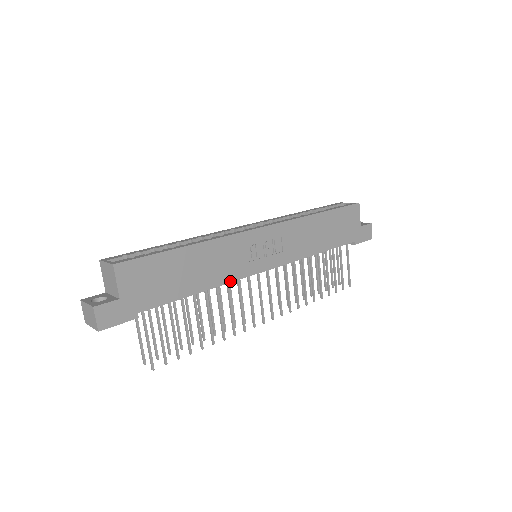
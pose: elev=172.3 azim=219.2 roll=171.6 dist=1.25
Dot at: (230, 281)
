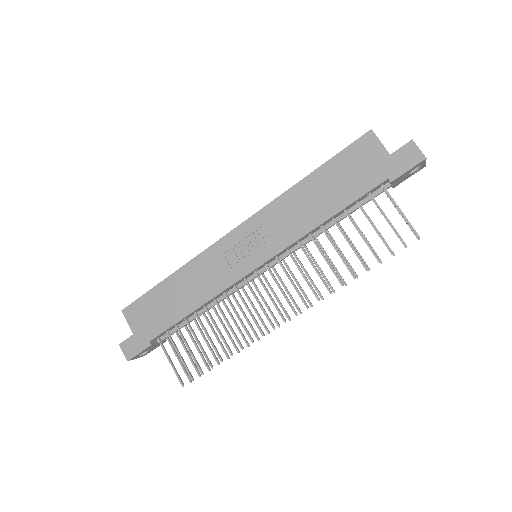
Dot at: (220, 292)
